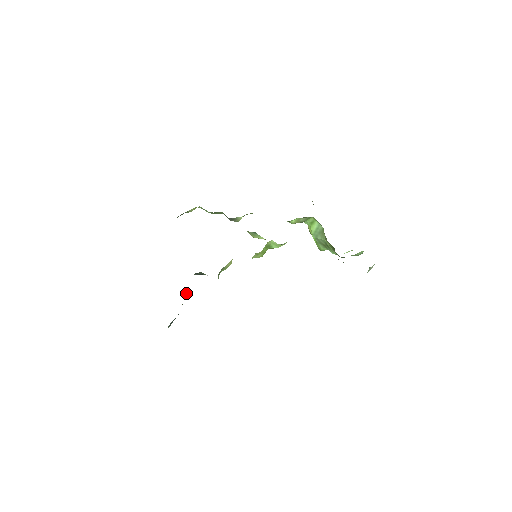
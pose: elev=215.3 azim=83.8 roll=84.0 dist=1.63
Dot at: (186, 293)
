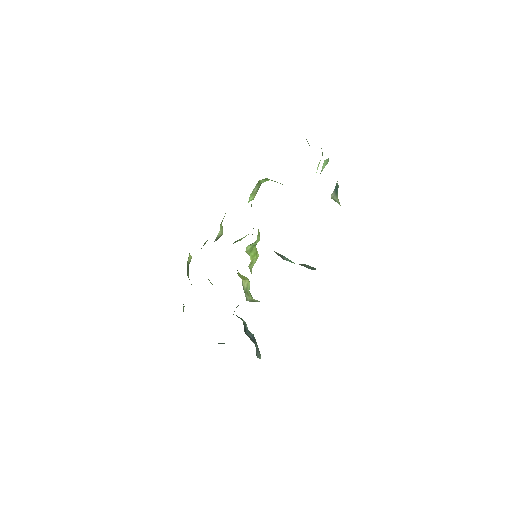
Dot at: (246, 325)
